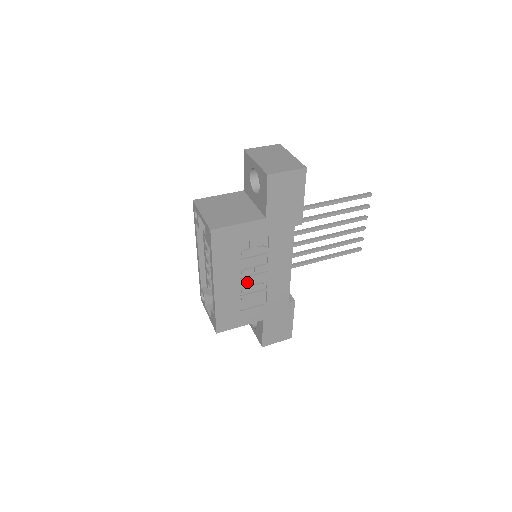
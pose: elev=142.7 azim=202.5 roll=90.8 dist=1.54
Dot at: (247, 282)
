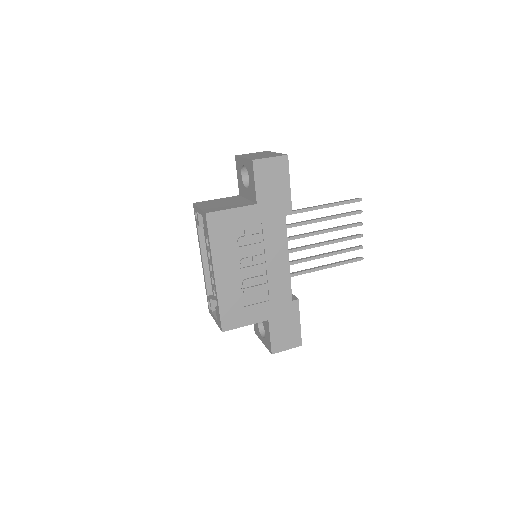
Dot at: (247, 274)
